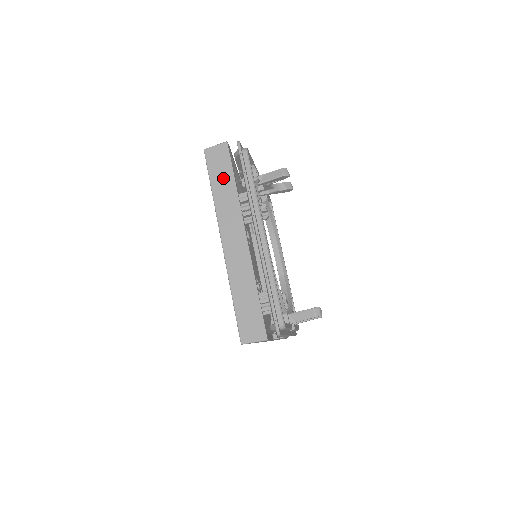
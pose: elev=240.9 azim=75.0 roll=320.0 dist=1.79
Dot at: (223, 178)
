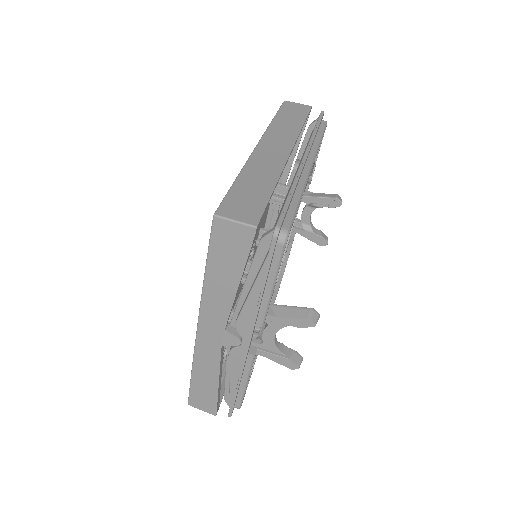
Dot at: (292, 117)
